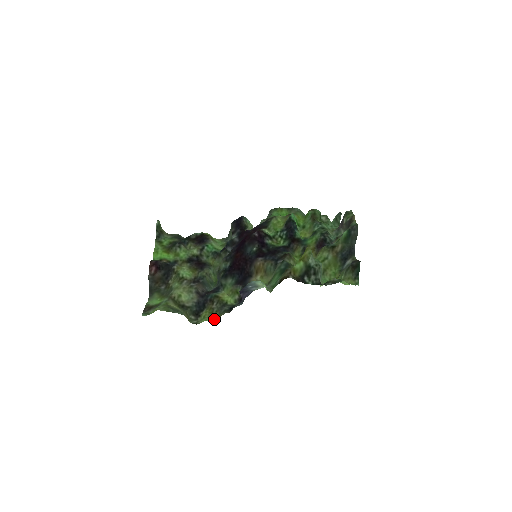
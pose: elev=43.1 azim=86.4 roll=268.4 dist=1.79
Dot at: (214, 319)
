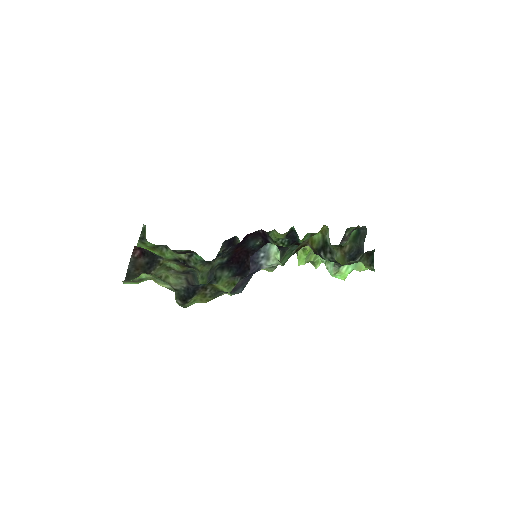
Dot at: (208, 301)
